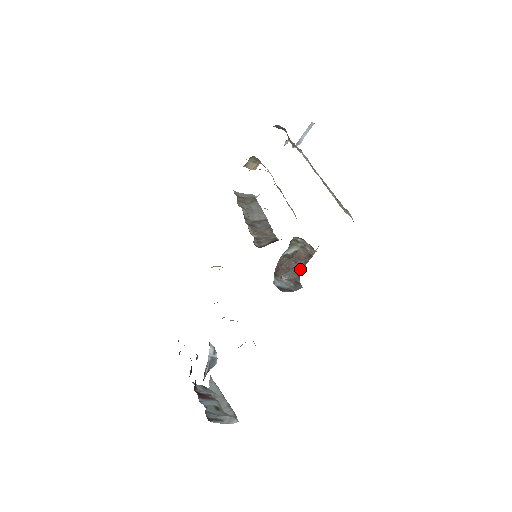
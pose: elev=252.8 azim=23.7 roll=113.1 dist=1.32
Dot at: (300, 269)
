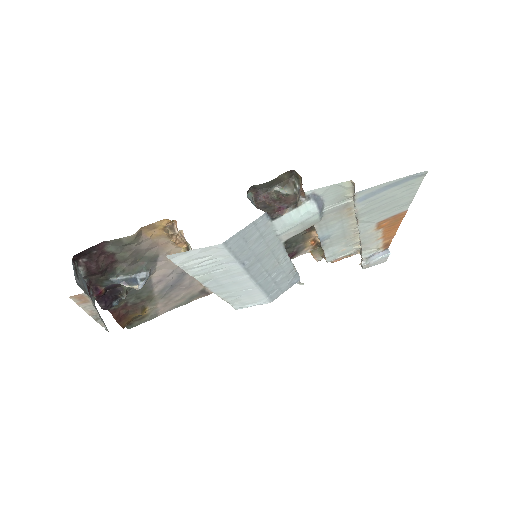
Dot at: (278, 210)
